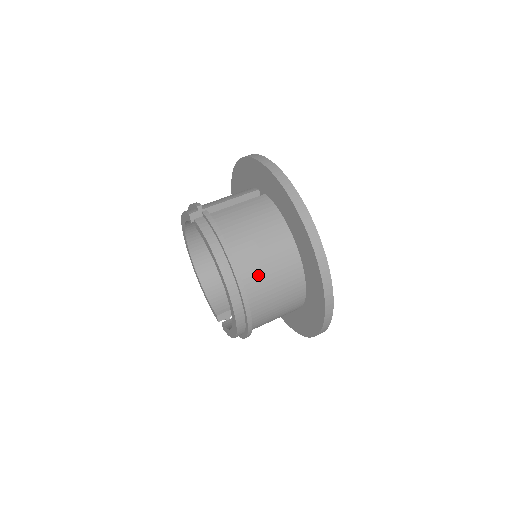
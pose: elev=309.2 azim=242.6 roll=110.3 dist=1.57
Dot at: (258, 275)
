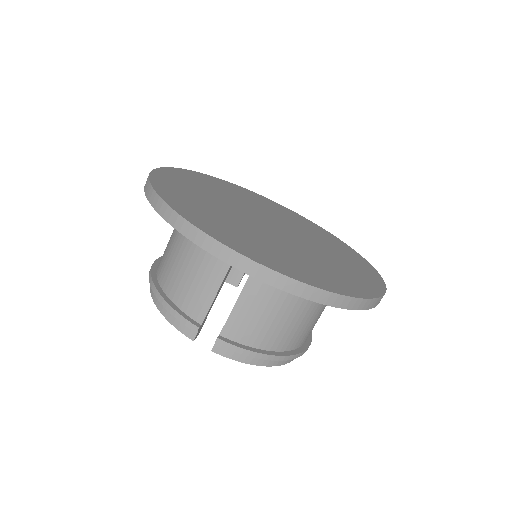
Dot at: (309, 330)
